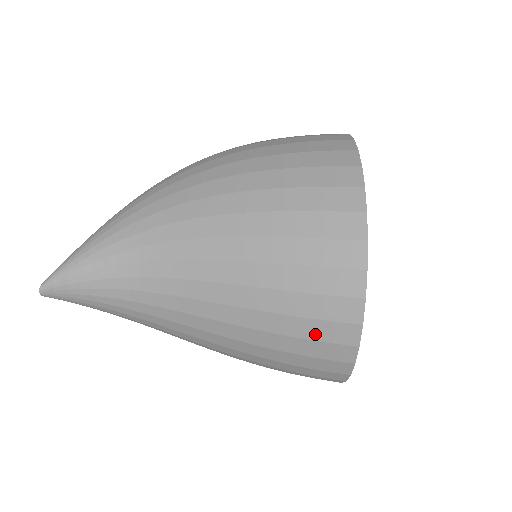
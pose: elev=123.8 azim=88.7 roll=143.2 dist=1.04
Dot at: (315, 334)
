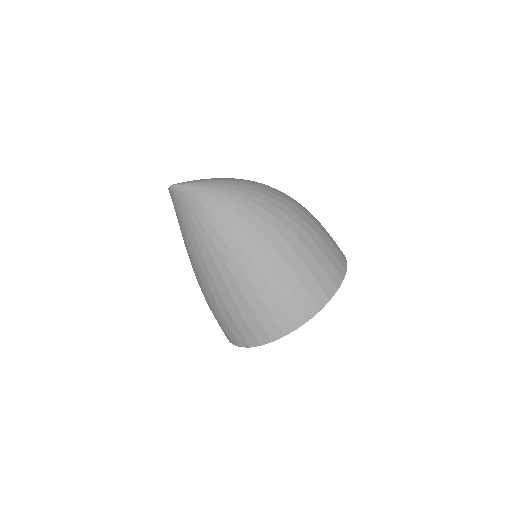
Dot at: (252, 325)
